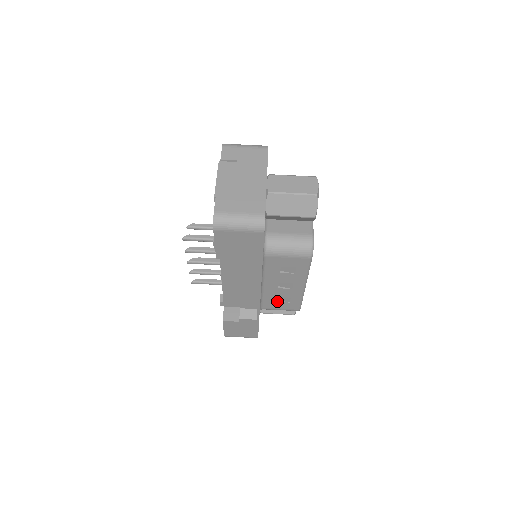
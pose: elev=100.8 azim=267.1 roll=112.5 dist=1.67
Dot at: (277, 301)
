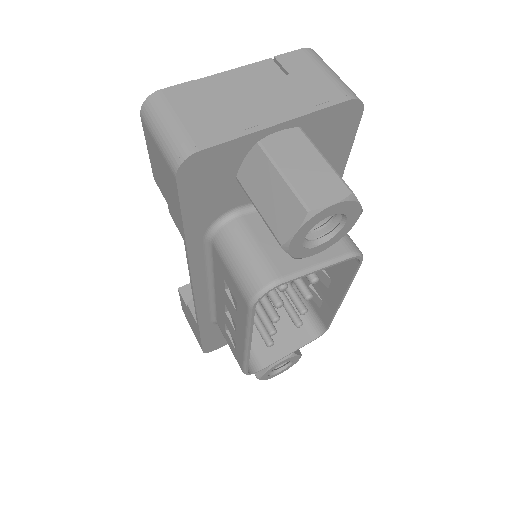
Dot at: (227, 331)
